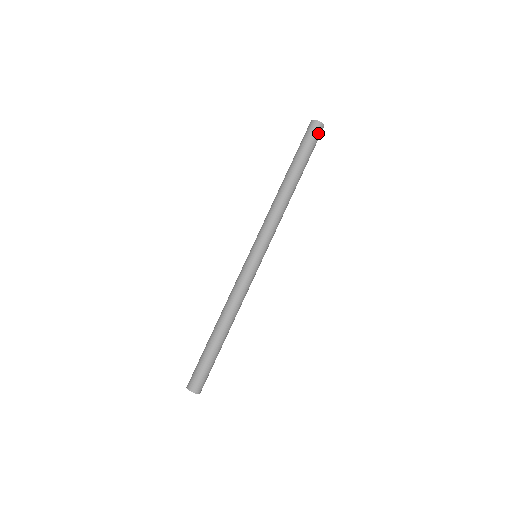
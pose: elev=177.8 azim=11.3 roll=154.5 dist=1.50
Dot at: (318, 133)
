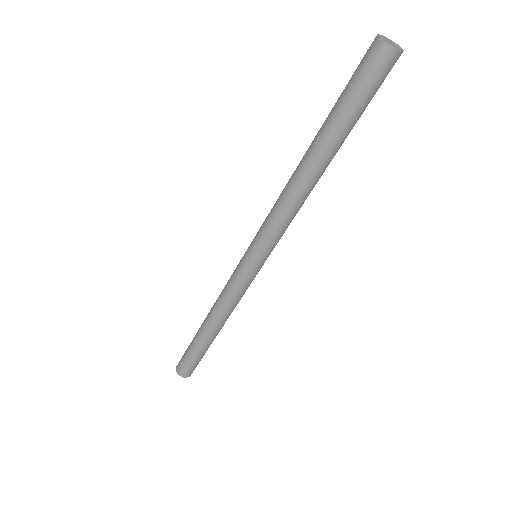
Dot at: (375, 66)
